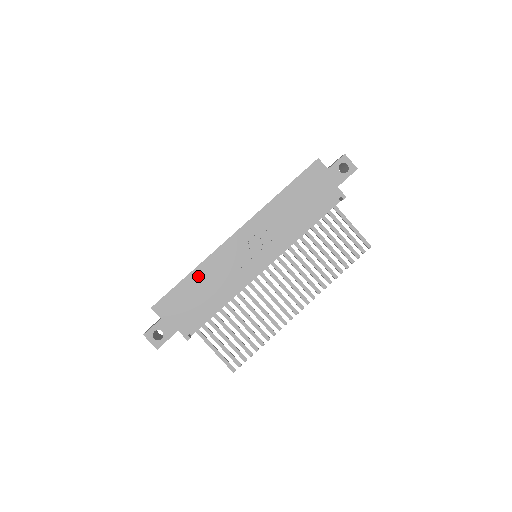
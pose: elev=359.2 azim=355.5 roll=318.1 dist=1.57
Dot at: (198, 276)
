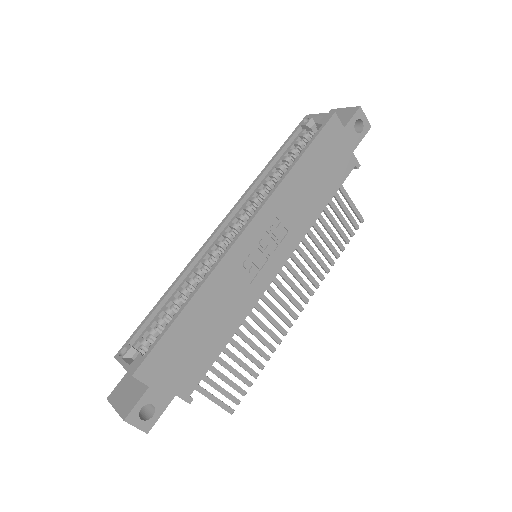
Dot at: (198, 307)
